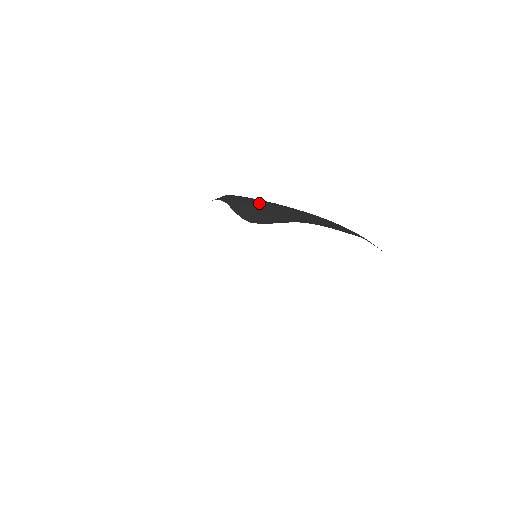
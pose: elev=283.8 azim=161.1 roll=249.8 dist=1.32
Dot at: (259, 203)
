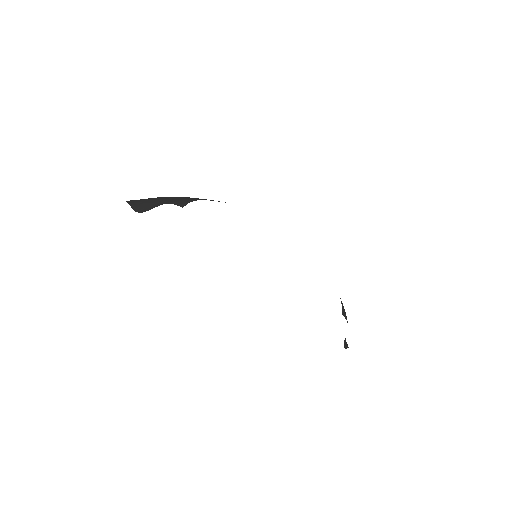
Dot at: occluded
